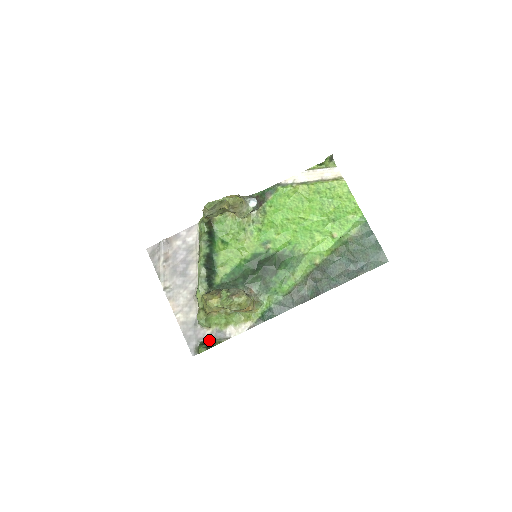
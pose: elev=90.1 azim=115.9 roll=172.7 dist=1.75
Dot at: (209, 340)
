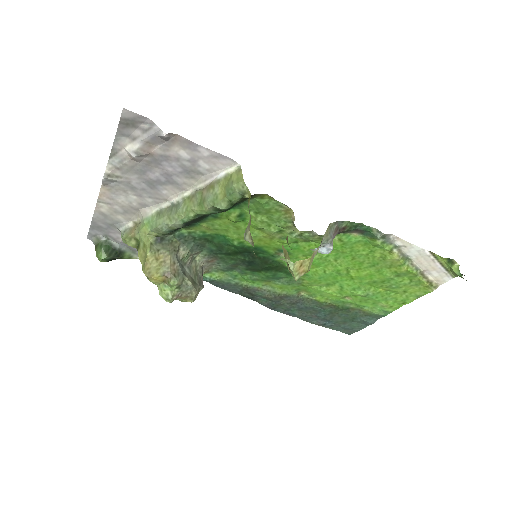
Dot at: (120, 247)
